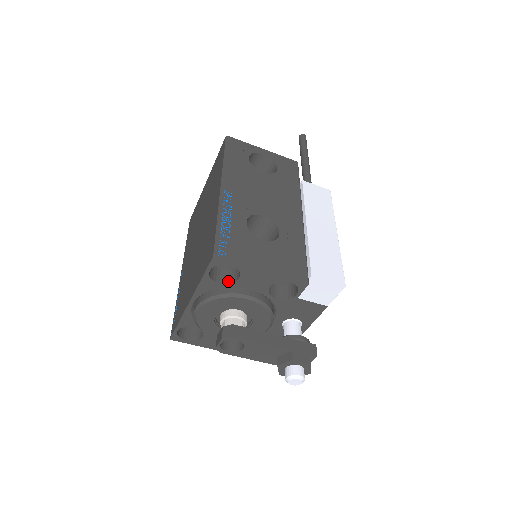
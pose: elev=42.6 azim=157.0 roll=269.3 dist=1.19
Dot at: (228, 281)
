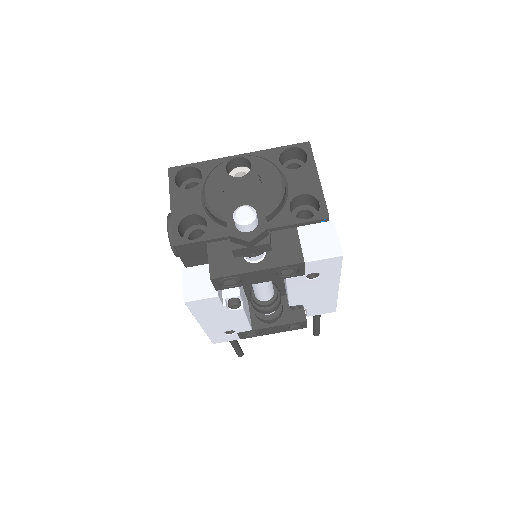
Dot at: (283, 168)
